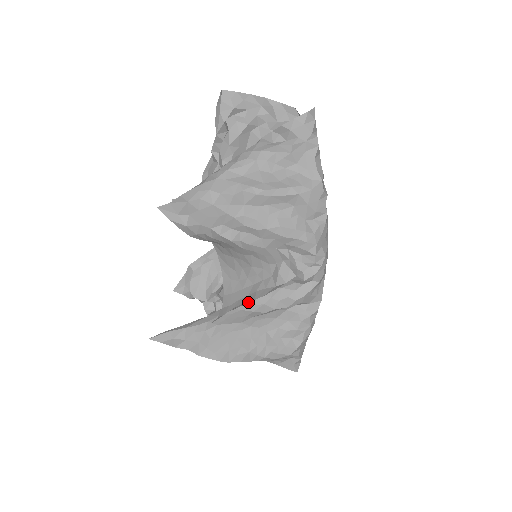
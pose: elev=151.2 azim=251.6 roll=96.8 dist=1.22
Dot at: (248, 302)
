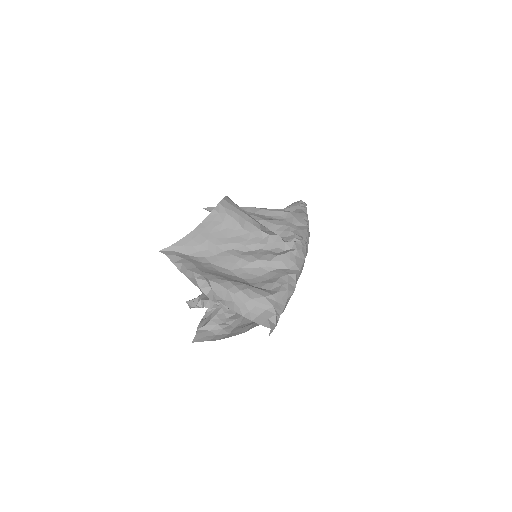
Dot at: (238, 227)
